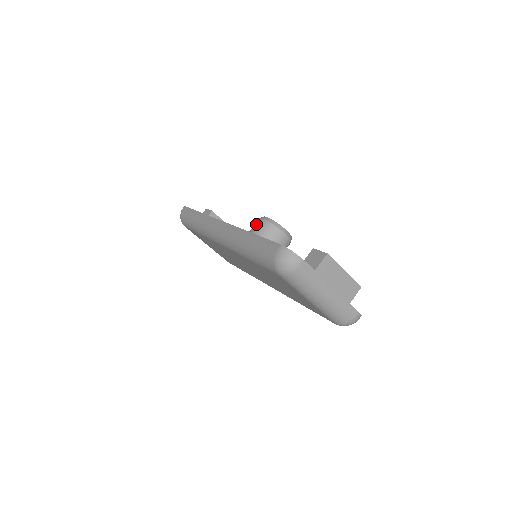
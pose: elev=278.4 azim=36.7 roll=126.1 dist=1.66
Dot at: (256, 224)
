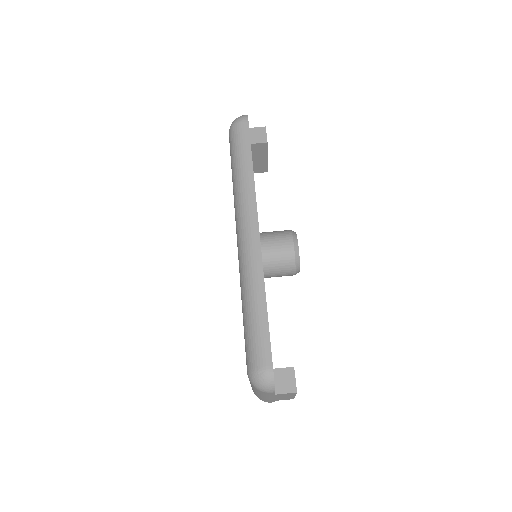
Dot at: (284, 241)
